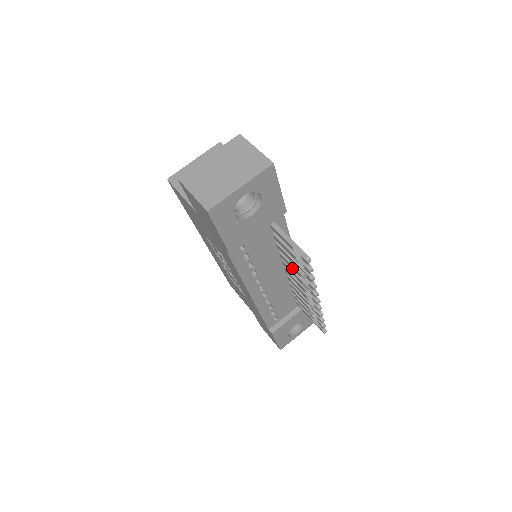
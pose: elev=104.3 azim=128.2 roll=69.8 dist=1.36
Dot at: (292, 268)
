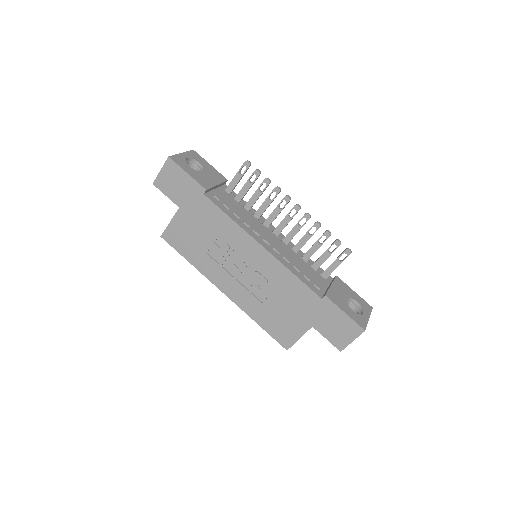
Dot at: (265, 208)
